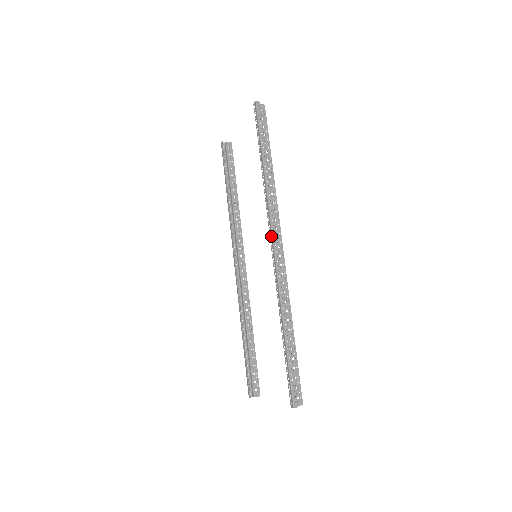
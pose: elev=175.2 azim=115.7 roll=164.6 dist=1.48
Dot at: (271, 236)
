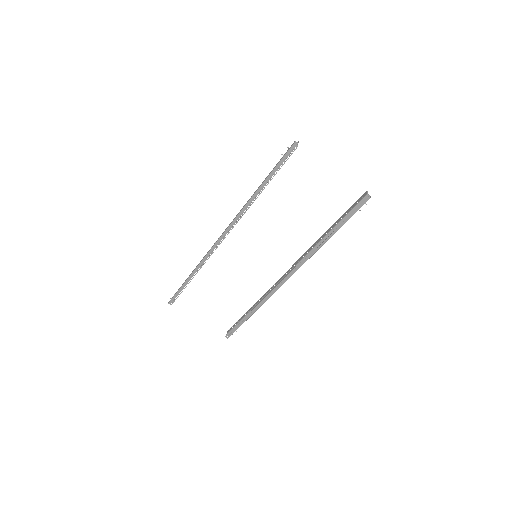
Dot at: (292, 274)
